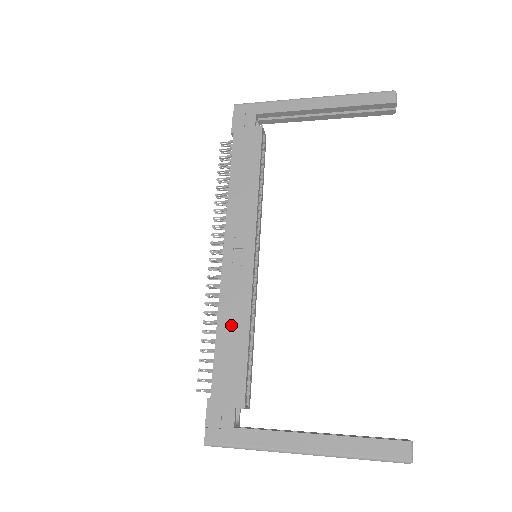
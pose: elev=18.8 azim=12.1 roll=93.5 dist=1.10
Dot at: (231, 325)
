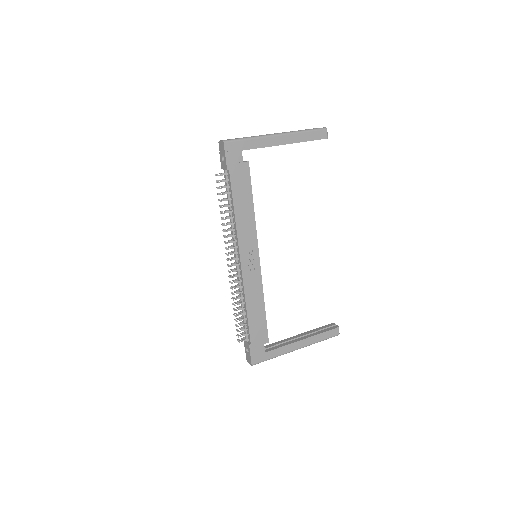
Dot at: (254, 304)
